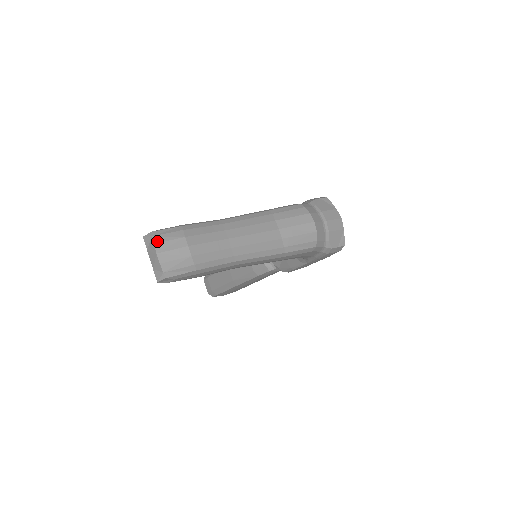
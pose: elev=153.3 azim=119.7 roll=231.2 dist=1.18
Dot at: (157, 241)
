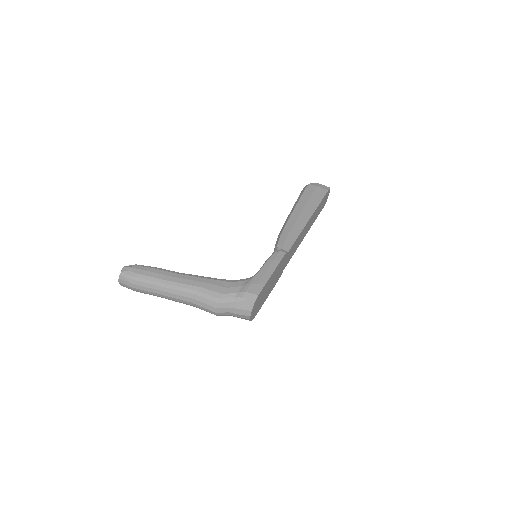
Dot at: (120, 278)
